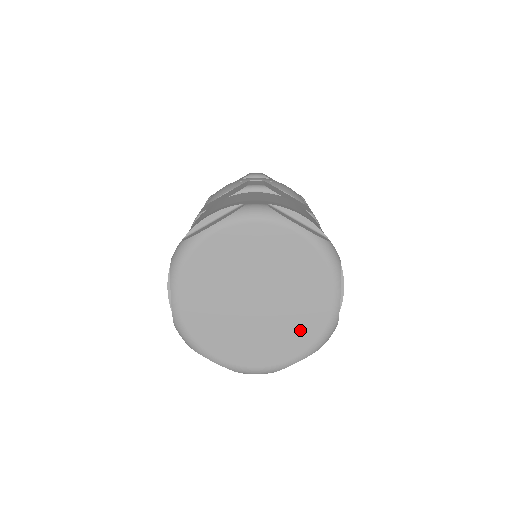
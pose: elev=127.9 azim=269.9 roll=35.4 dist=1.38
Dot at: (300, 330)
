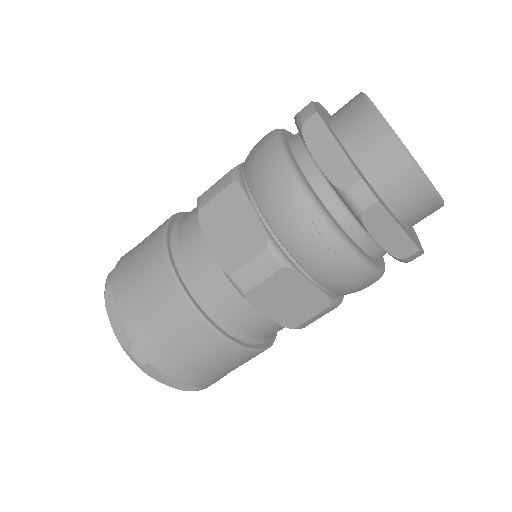
Dot at: occluded
